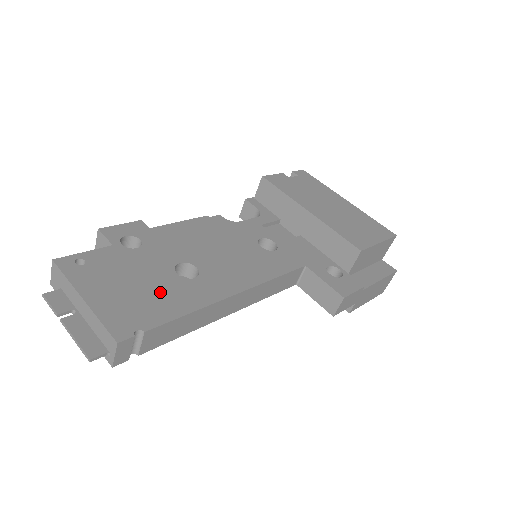
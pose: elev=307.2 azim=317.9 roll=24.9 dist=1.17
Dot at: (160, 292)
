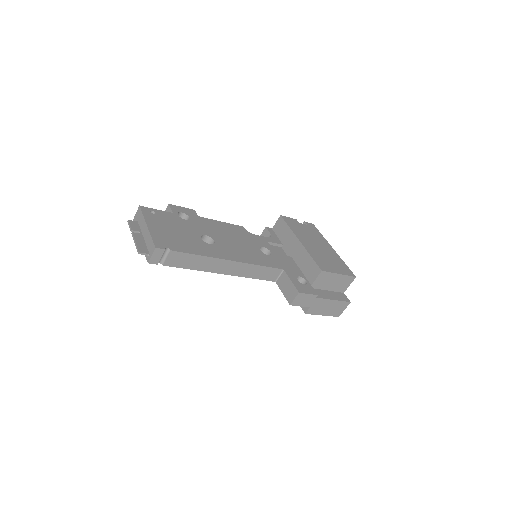
Dot at: (188, 241)
